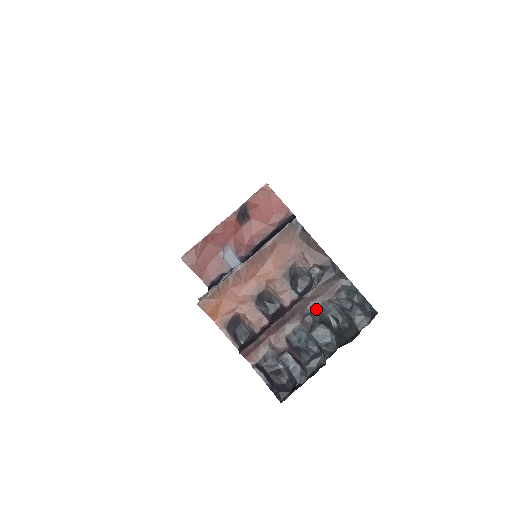
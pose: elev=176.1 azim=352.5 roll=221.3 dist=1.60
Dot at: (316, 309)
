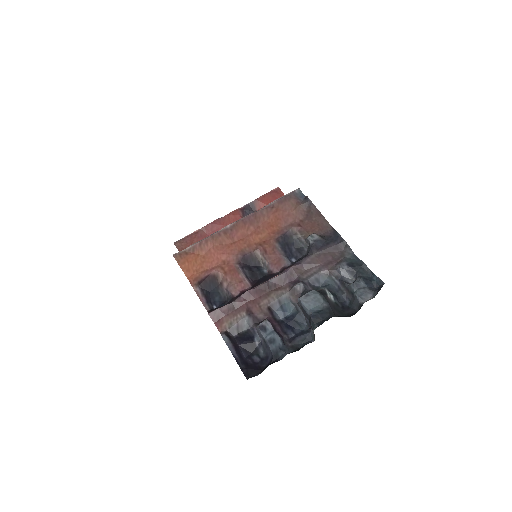
Dot at: (310, 279)
